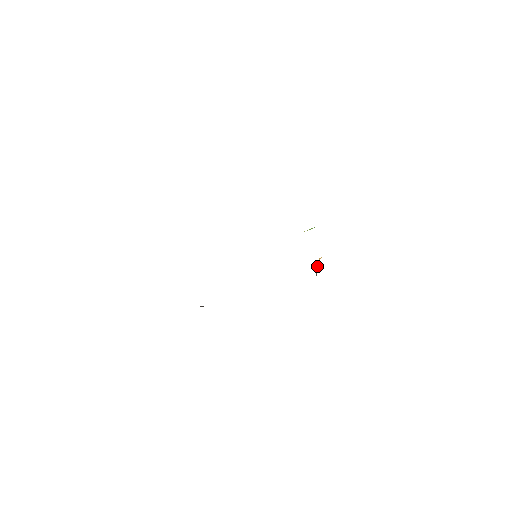
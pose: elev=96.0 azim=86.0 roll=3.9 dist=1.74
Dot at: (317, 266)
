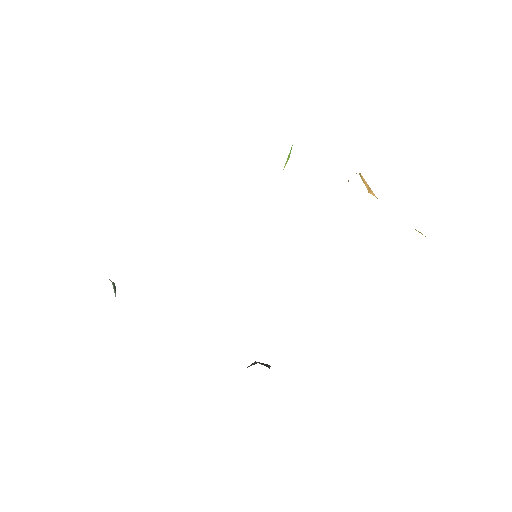
Dot at: occluded
